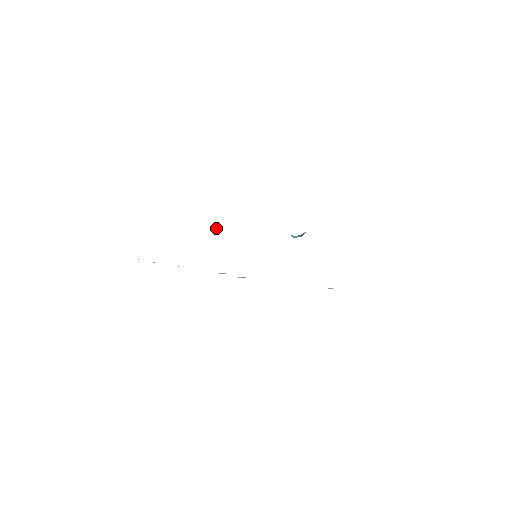
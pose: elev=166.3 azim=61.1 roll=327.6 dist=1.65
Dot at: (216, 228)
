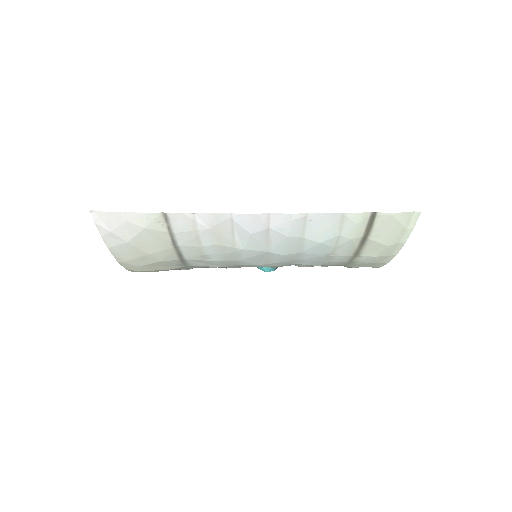
Dot at: occluded
